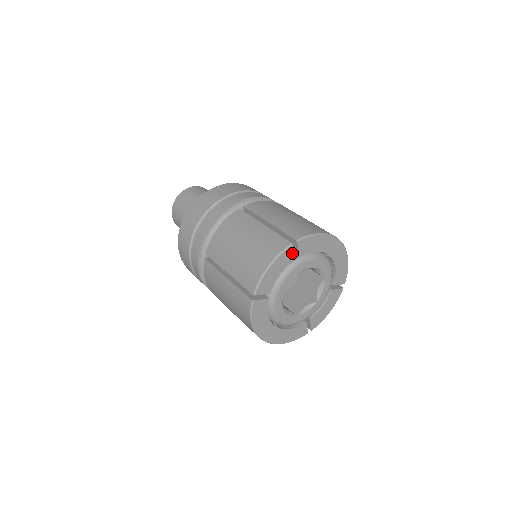
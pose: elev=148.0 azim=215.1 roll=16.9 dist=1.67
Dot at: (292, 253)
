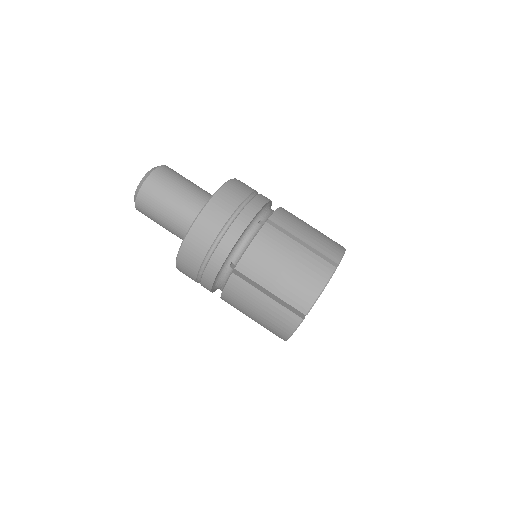
Dot at: (304, 317)
